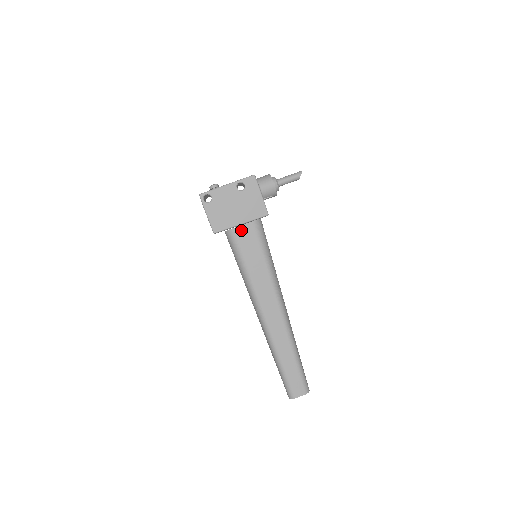
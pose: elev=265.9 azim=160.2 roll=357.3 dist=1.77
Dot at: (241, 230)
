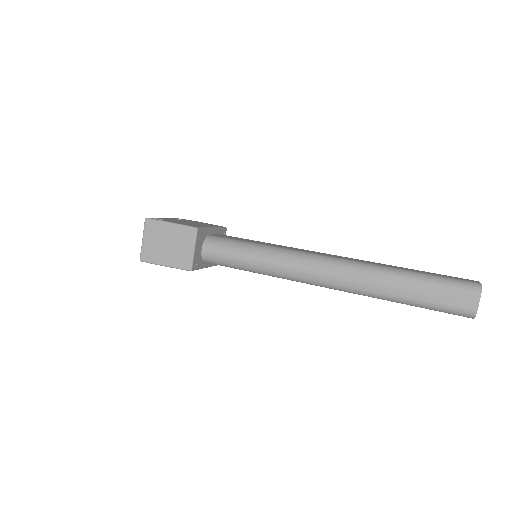
Dot at: (218, 235)
